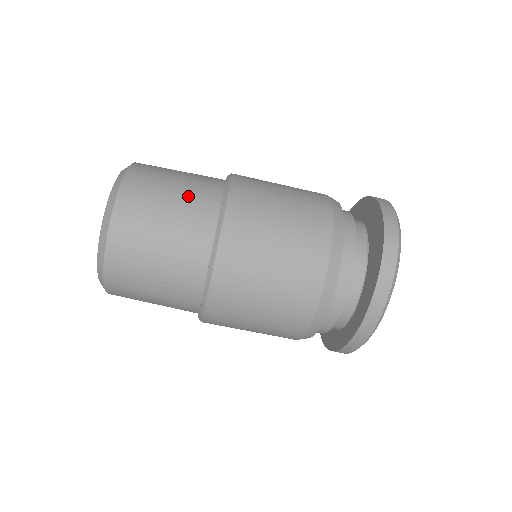
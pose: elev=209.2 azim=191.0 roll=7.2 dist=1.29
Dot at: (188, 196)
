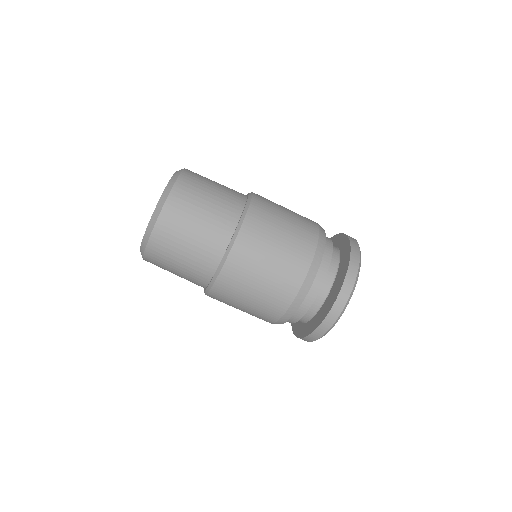
Dot at: (208, 229)
